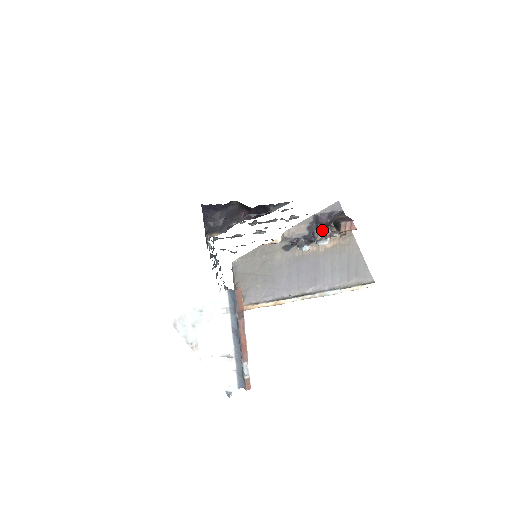
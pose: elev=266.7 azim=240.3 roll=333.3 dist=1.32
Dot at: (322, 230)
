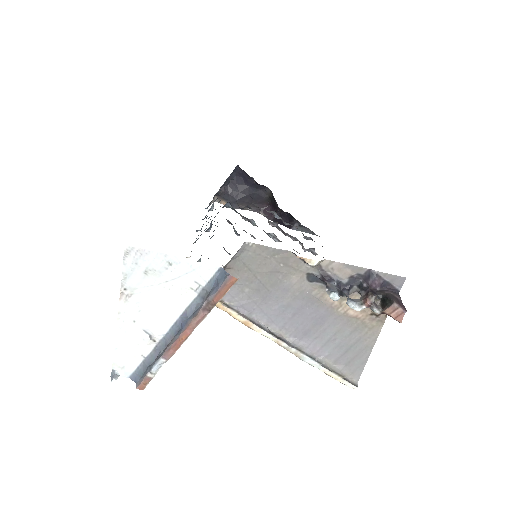
Dot at: (364, 292)
